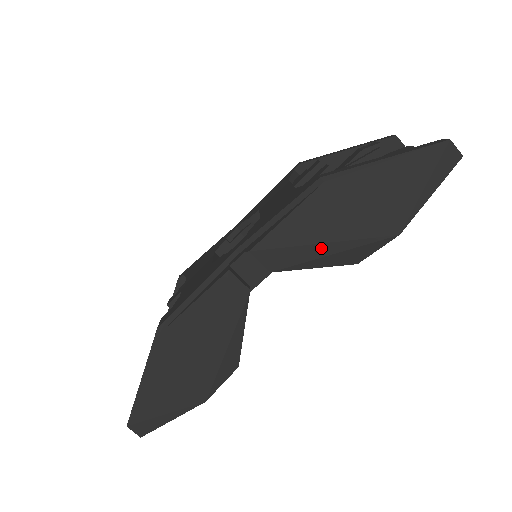
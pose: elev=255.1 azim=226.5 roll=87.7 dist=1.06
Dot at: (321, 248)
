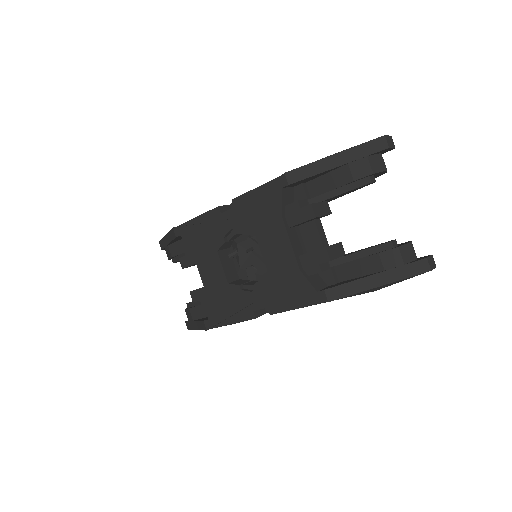
Dot at: occluded
